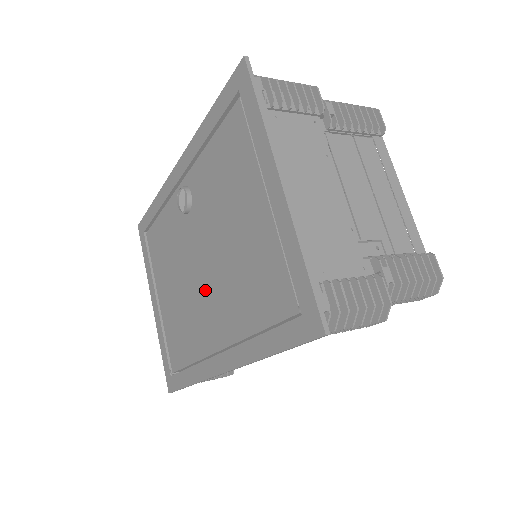
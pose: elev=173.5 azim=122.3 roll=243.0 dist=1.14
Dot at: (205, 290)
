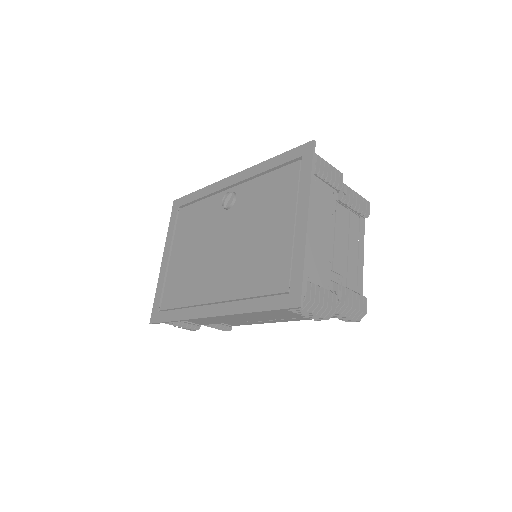
Dot at: (220, 262)
